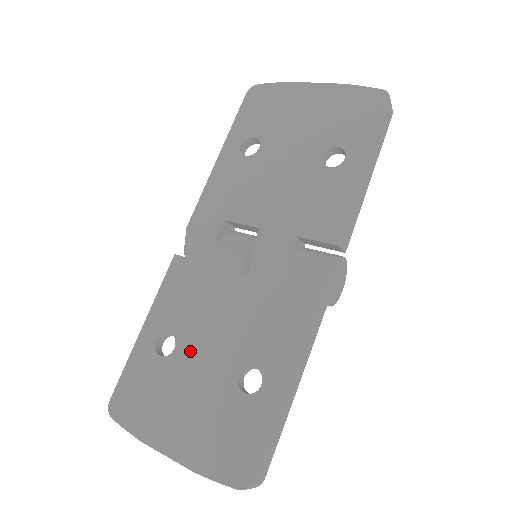
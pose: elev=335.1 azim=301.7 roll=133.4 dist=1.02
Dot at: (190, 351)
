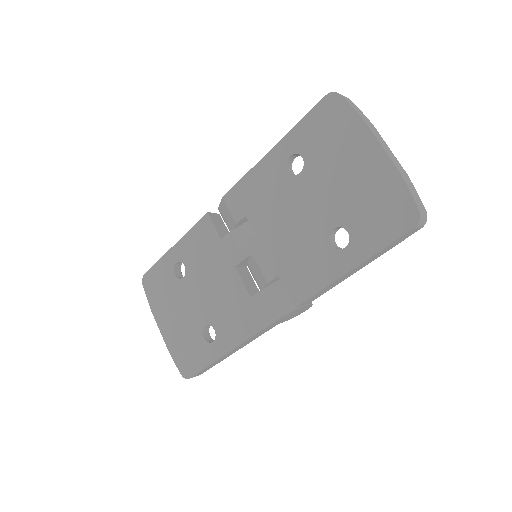
Dot at: (189, 288)
